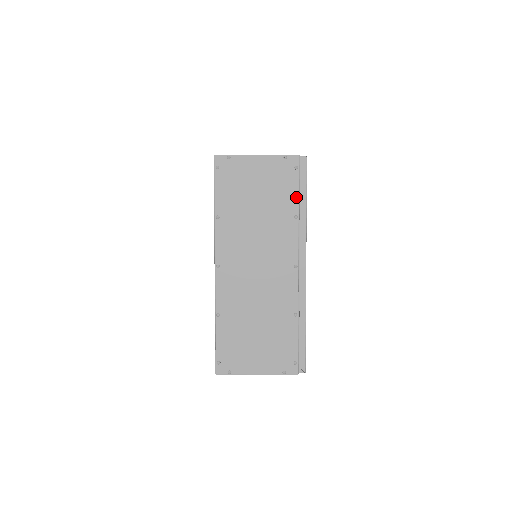
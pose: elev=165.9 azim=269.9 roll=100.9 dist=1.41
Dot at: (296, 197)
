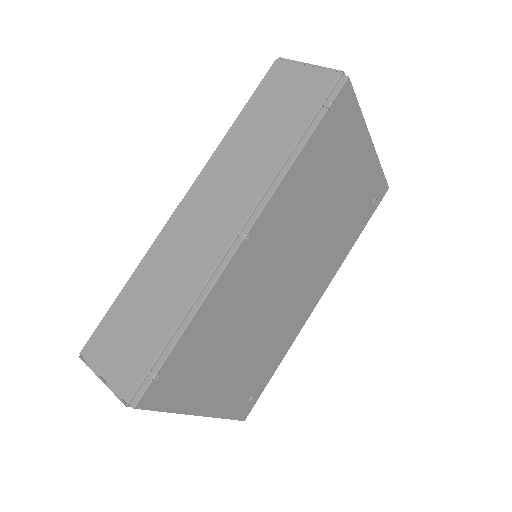
Dot at: occluded
